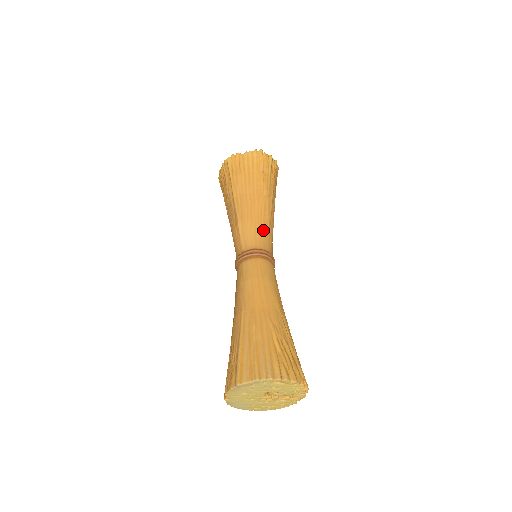
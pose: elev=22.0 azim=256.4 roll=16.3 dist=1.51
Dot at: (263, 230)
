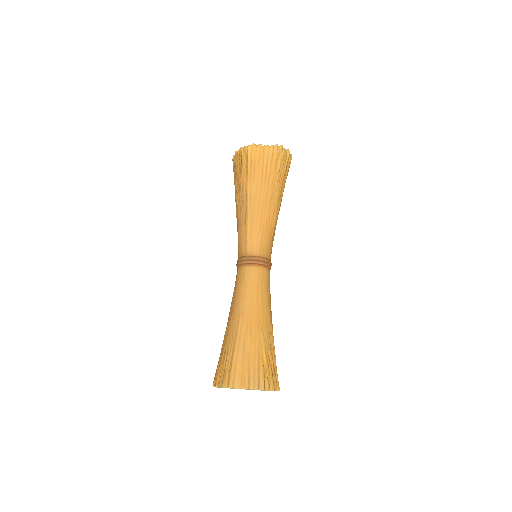
Dot at: (268, 237)
